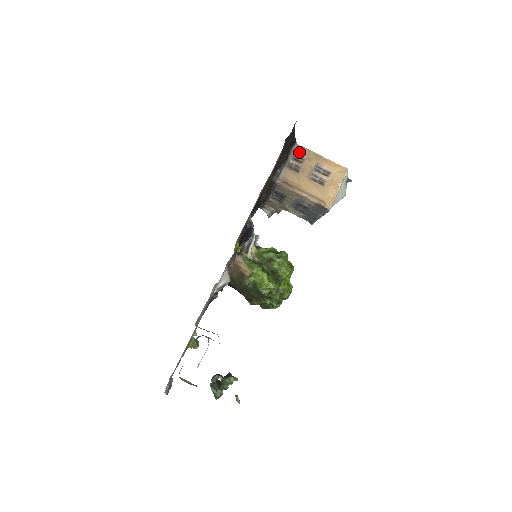
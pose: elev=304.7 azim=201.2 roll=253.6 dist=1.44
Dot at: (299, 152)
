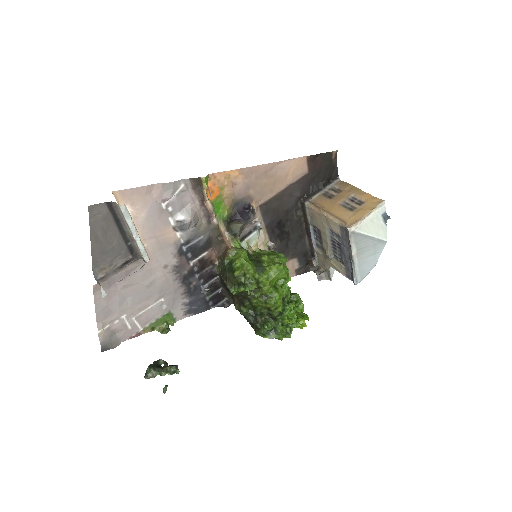
Dot at: (339, 185)
